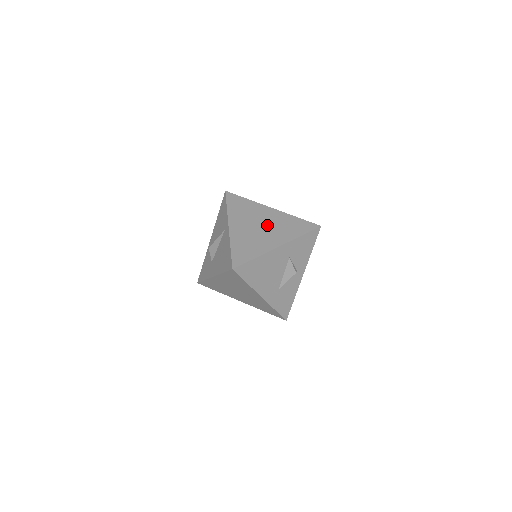
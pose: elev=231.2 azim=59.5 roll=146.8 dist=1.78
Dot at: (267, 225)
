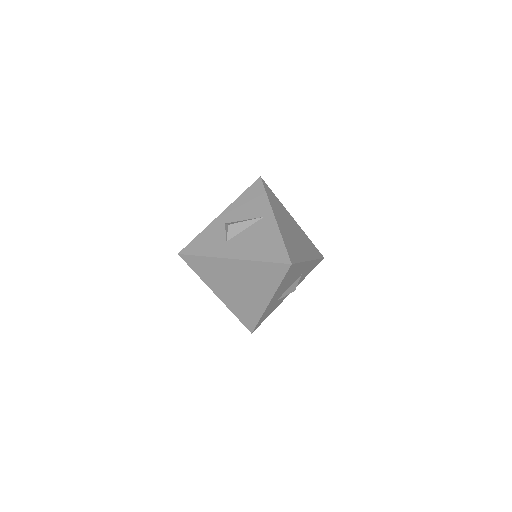
Dot at: (297, 234)
